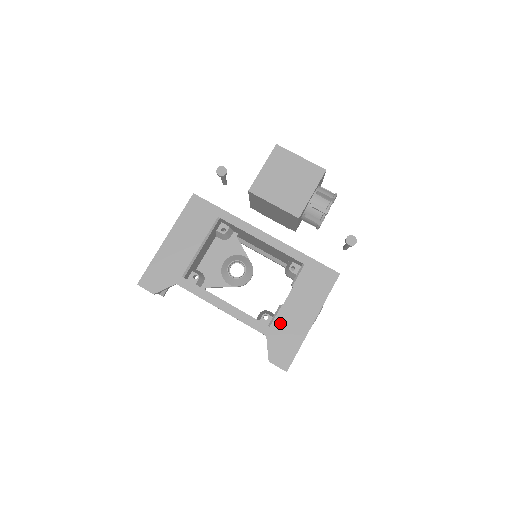
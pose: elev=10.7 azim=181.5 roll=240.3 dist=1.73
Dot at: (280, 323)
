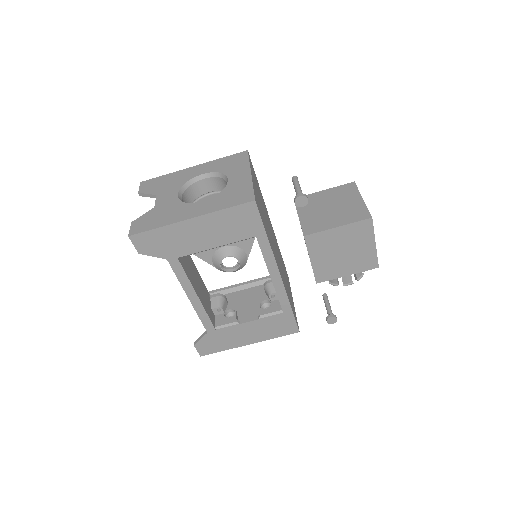
Dot at: (225, 332)
